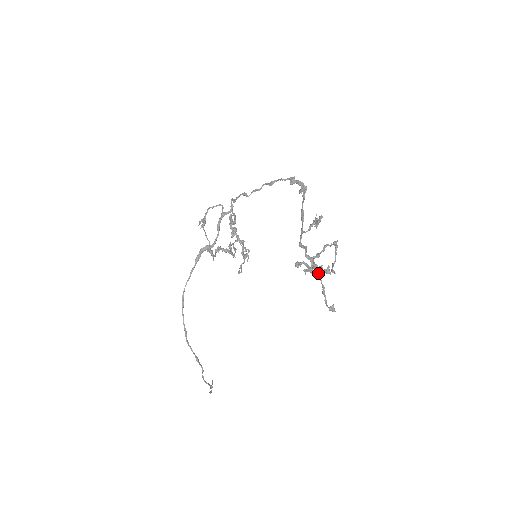
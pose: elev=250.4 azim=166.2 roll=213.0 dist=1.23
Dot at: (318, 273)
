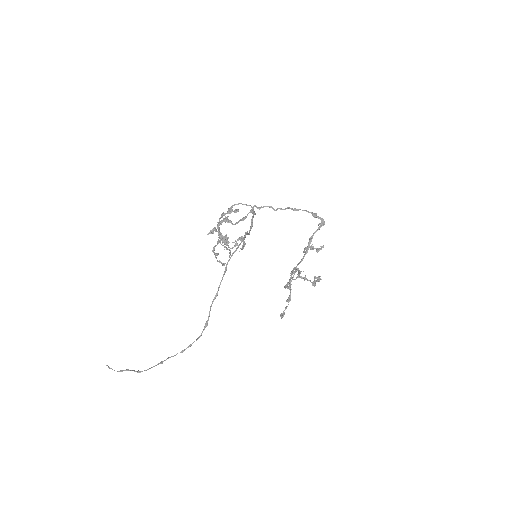
Dot at: occluded
